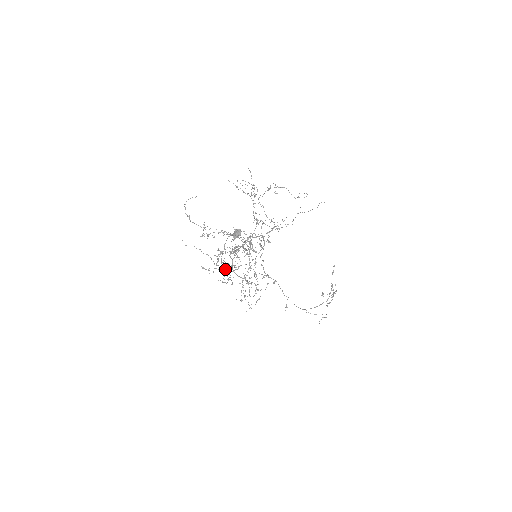
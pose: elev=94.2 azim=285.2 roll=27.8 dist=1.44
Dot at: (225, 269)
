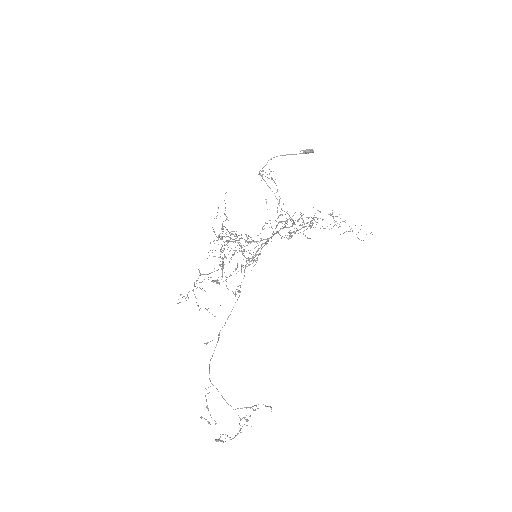
Dot at: occluded
